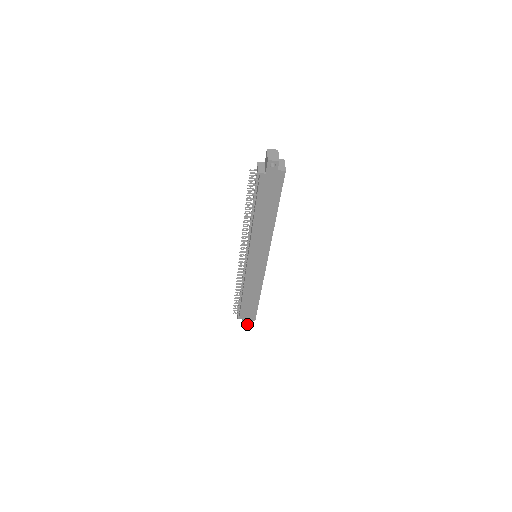
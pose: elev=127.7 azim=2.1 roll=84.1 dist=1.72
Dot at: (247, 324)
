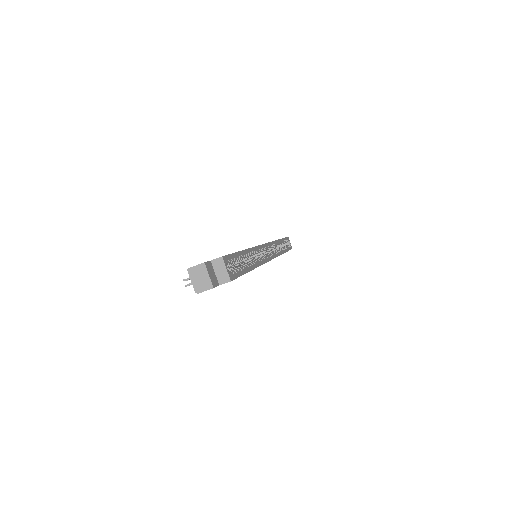
Dot at: occluded
